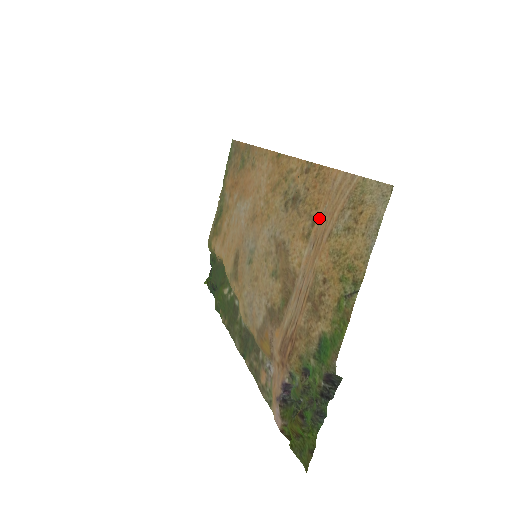
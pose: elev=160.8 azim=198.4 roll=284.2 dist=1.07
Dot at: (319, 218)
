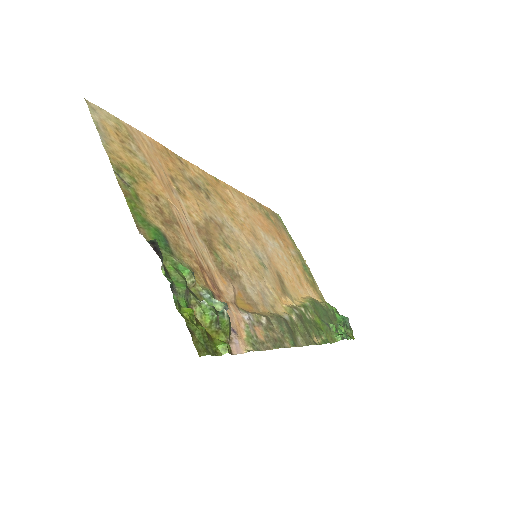
Dot at: (165, 172)
